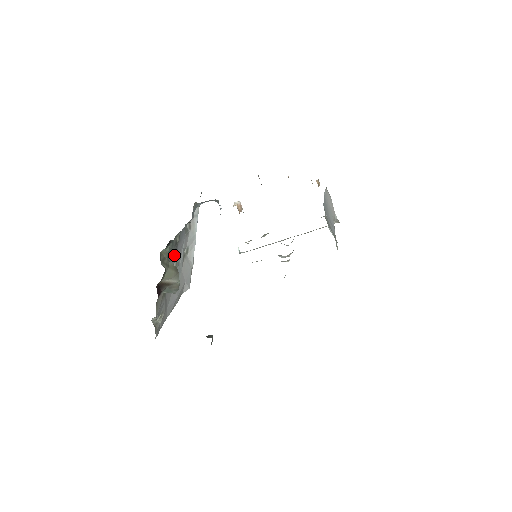
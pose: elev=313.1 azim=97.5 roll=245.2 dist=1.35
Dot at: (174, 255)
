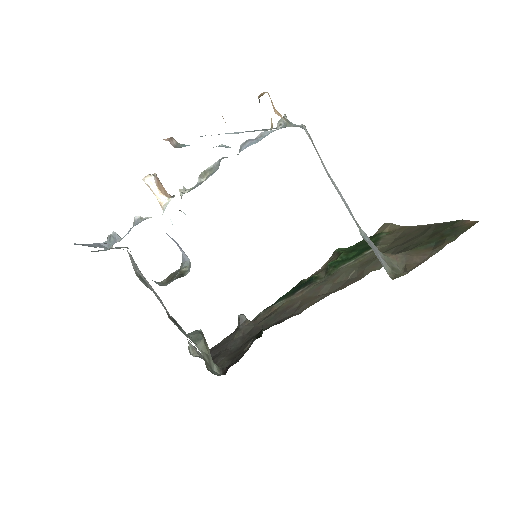
Dot at: occluded
